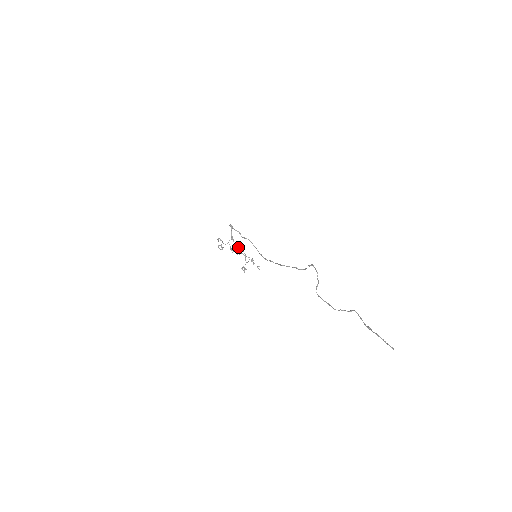
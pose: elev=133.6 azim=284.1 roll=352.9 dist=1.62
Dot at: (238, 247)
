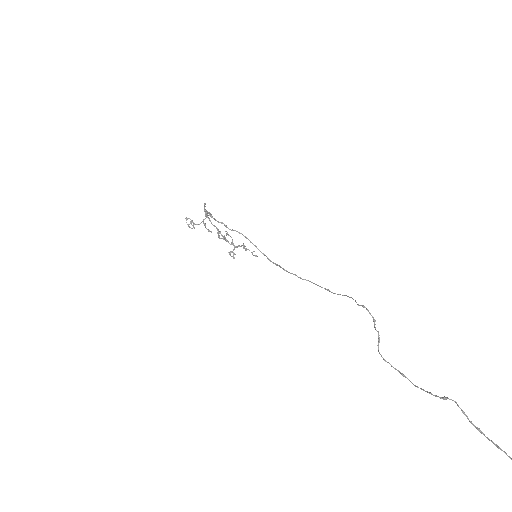
Dot at: occluded
